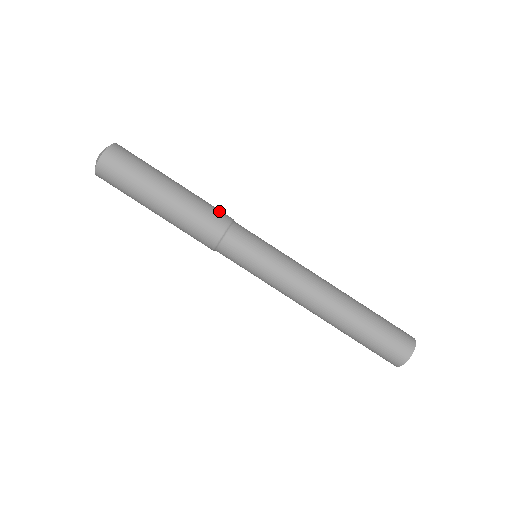
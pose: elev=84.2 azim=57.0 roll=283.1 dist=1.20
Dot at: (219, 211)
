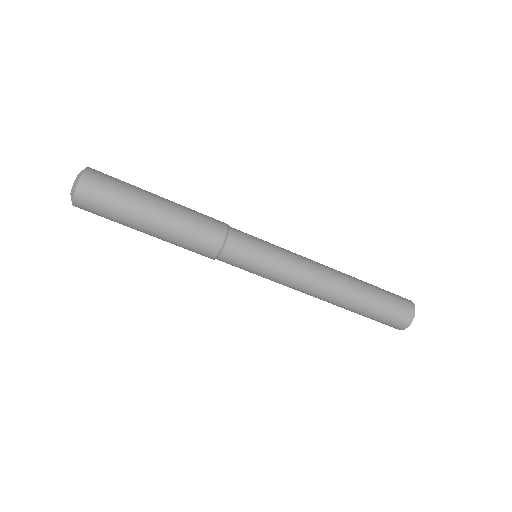
Dot at: (211, 226)
